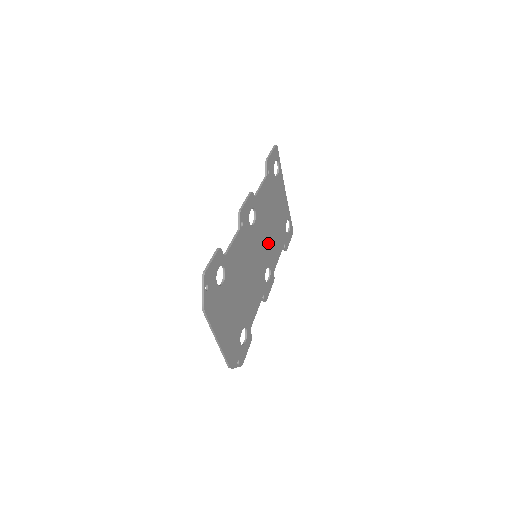
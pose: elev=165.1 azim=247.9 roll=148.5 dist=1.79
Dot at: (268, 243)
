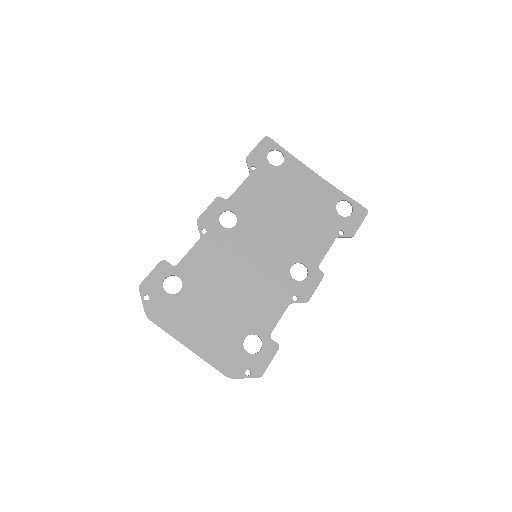
Dot at: (285, 238)
